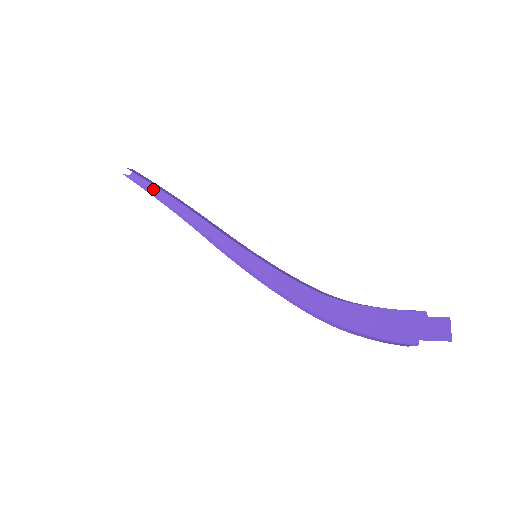
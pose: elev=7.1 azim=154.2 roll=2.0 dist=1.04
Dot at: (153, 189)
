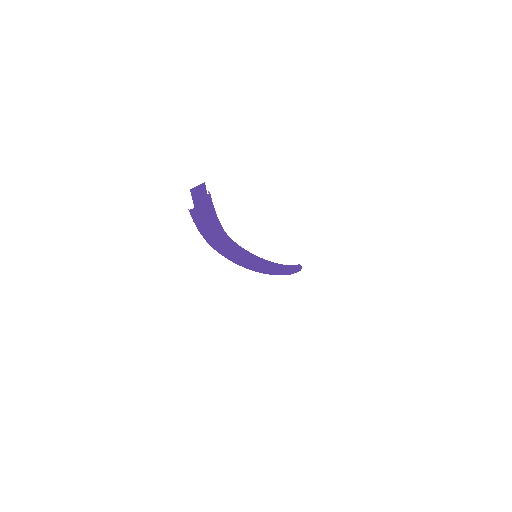
Dot at: (296, 272)
